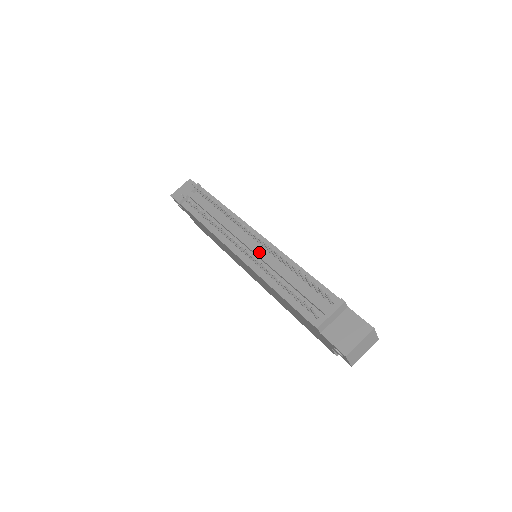
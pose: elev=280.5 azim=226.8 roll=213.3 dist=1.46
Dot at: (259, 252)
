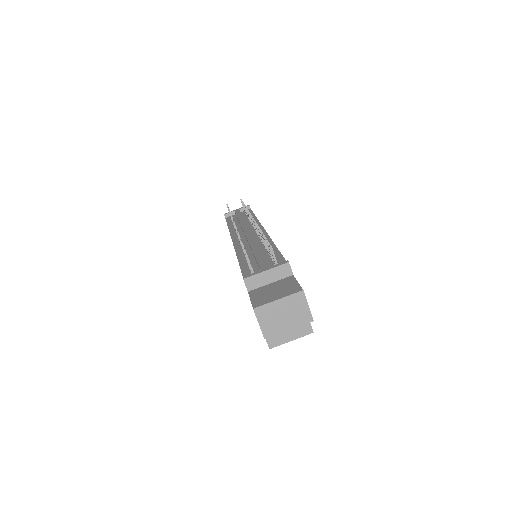
Dot at: (250, 235)
